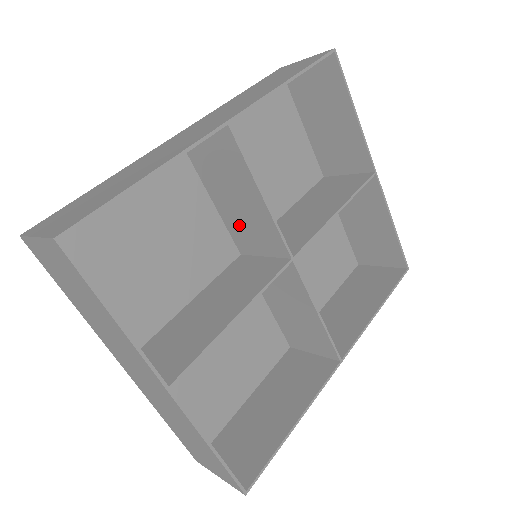
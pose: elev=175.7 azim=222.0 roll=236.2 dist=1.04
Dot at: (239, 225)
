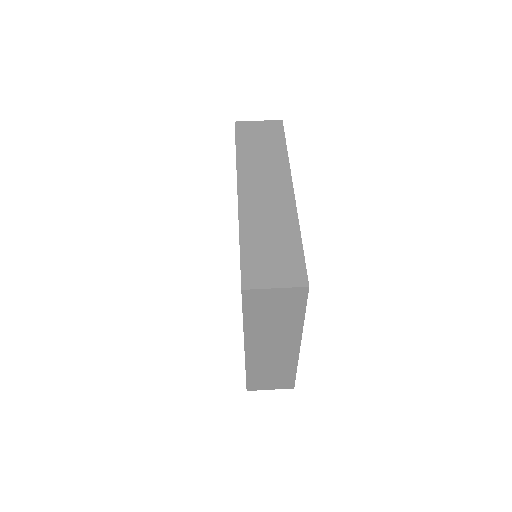
Dot at: occluded
